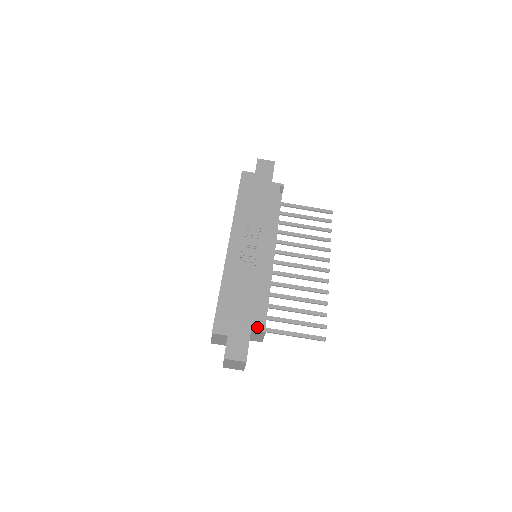
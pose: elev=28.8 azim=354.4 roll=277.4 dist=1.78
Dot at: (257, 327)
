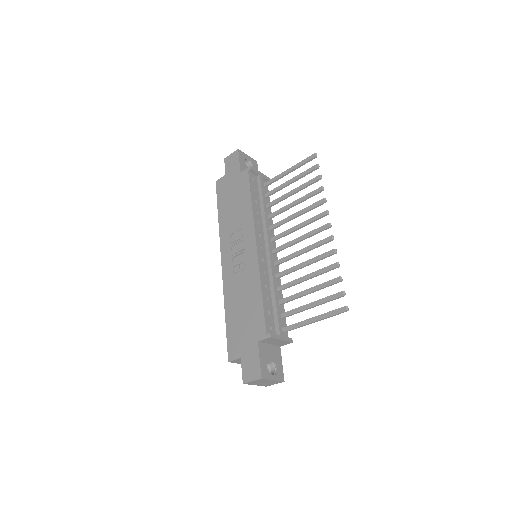
Dot at: (262, 336)
